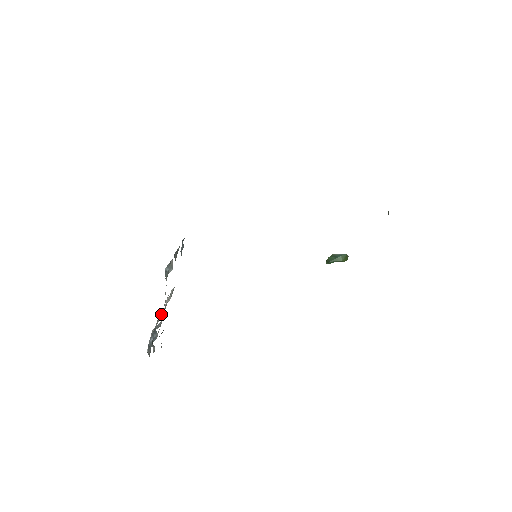
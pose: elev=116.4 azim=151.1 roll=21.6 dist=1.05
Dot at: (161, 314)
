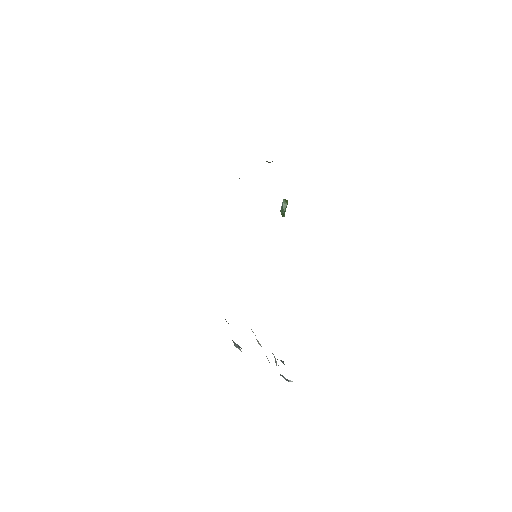
Dot at: occluded
